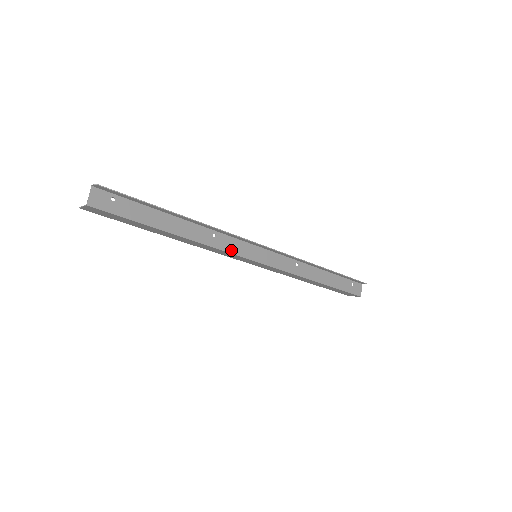
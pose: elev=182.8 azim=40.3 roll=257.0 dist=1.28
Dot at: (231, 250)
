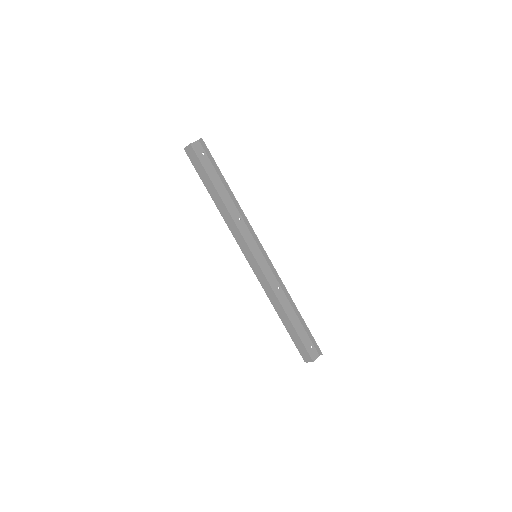
Dot at: (244, 235)
